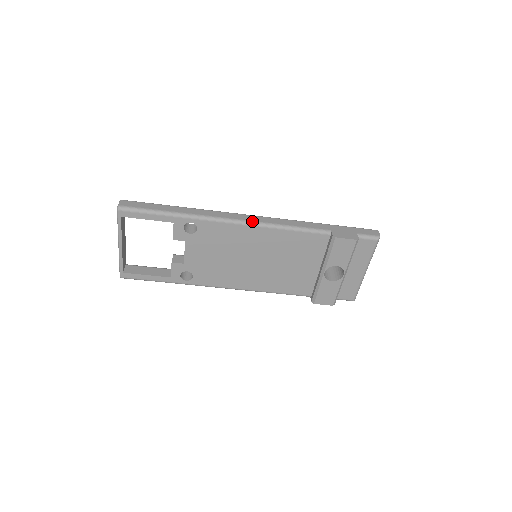
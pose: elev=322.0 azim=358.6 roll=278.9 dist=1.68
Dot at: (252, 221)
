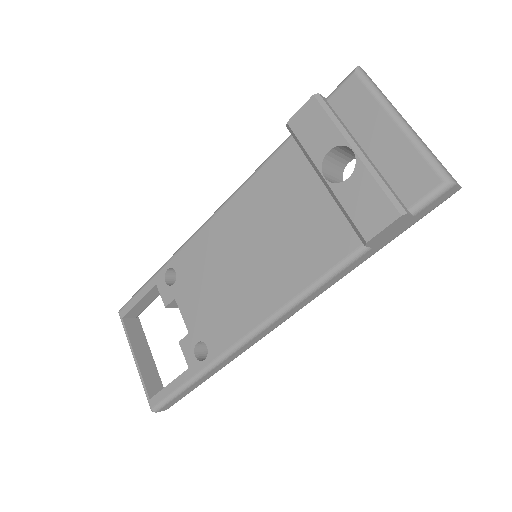
Dot at: (215, 213)
